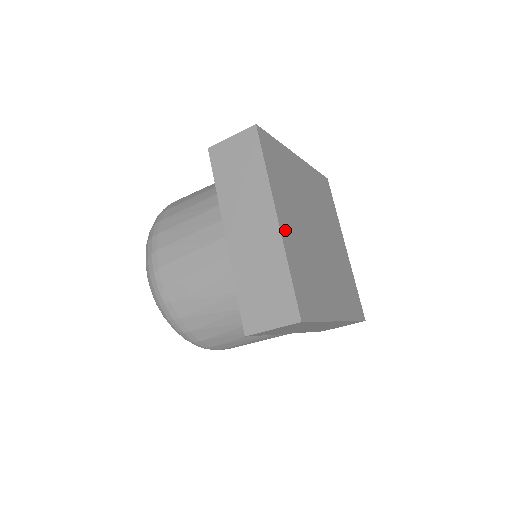
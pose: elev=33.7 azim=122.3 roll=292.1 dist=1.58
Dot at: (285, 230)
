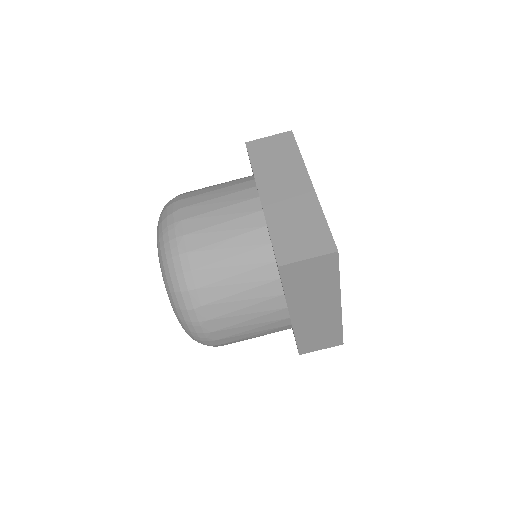
Dot at: occluded
